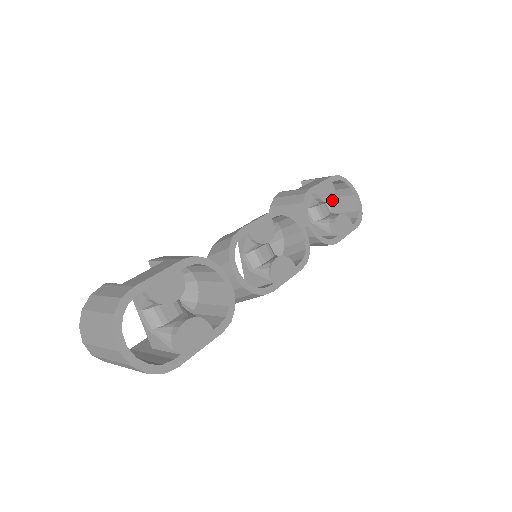
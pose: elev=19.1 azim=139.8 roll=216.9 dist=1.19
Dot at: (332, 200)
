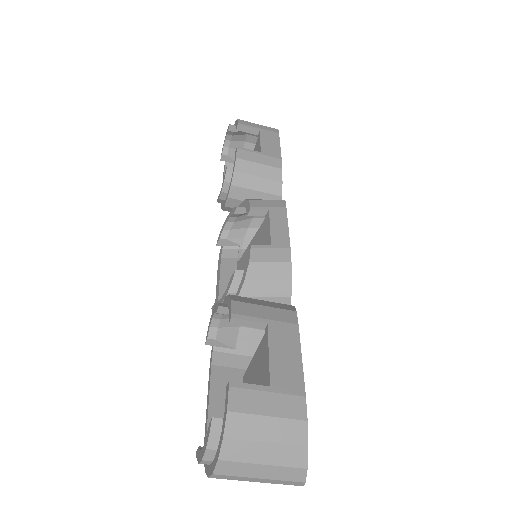
Dot at: occluded
